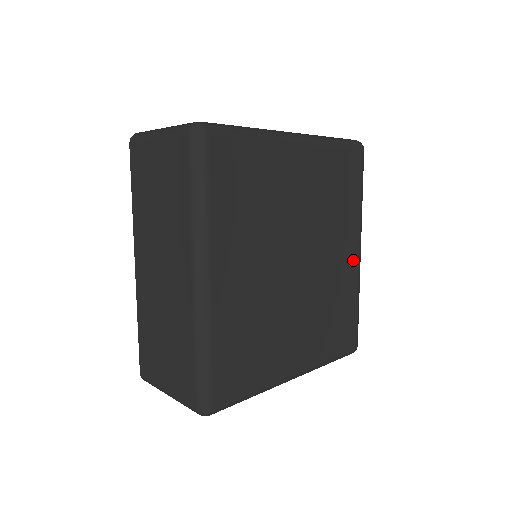
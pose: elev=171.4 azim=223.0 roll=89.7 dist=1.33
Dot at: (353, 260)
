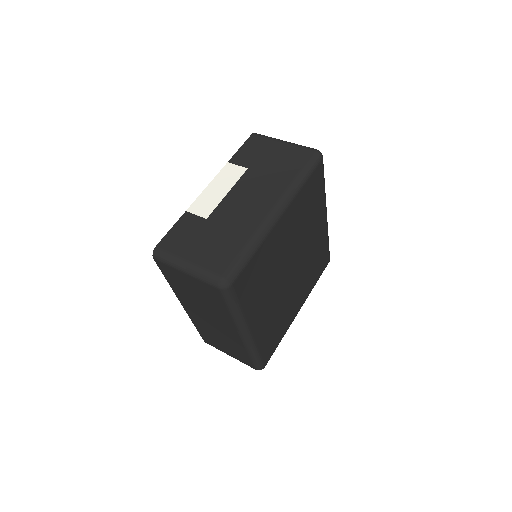
Dot at: (323, 226)
